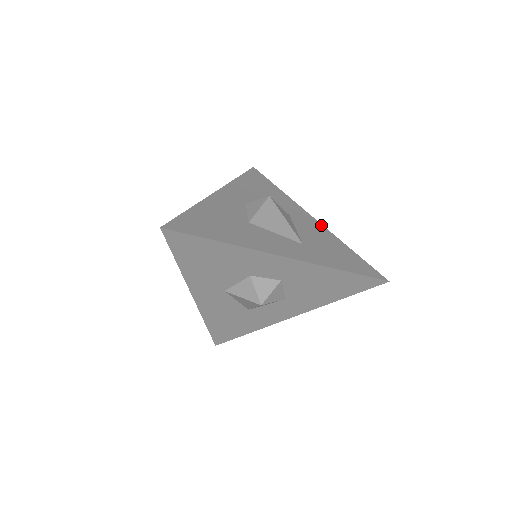
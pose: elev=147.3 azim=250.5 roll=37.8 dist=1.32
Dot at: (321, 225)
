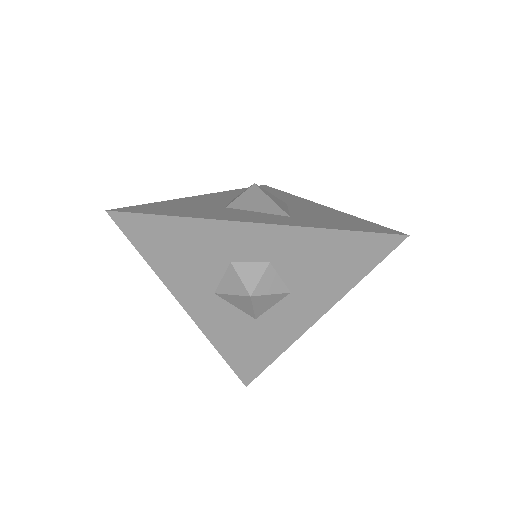
Dot at: (328, 208)
